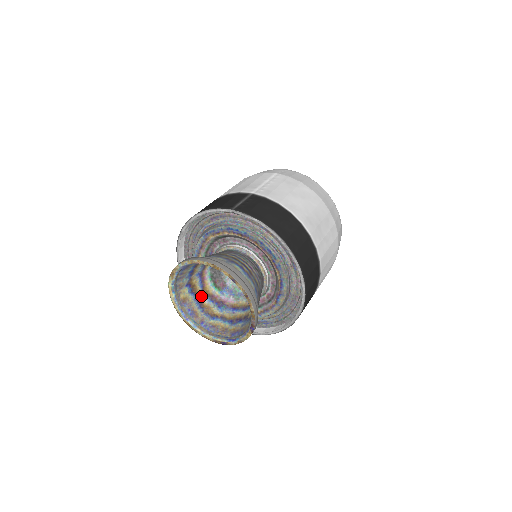
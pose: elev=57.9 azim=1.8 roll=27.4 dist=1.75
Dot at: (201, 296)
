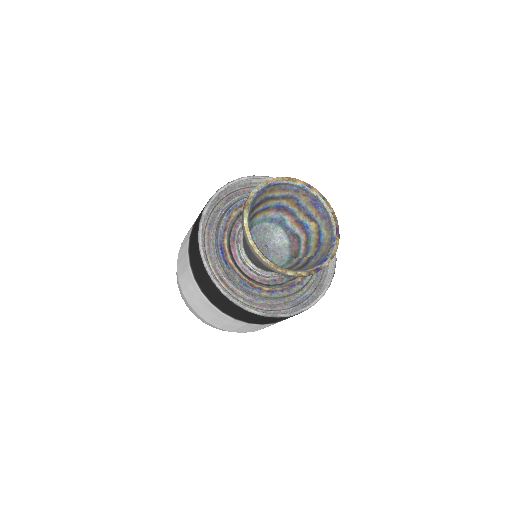
Dot at: occluded
